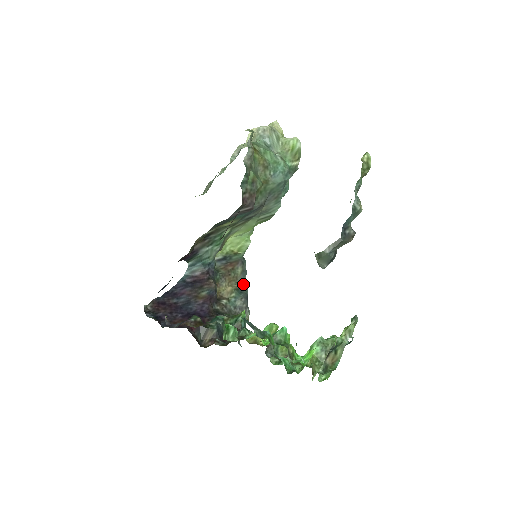
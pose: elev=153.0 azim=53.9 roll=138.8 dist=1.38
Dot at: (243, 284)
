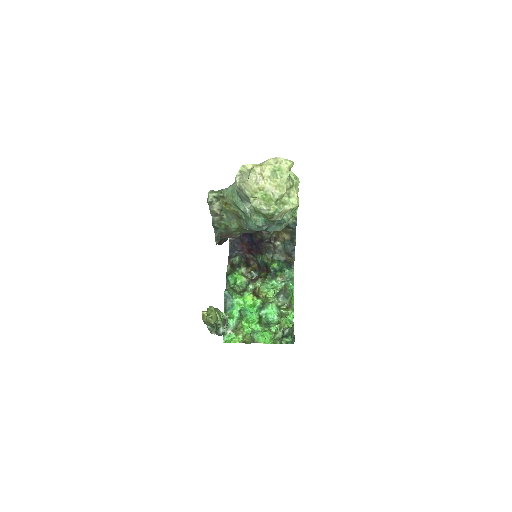
Dot at: (293, 239)
